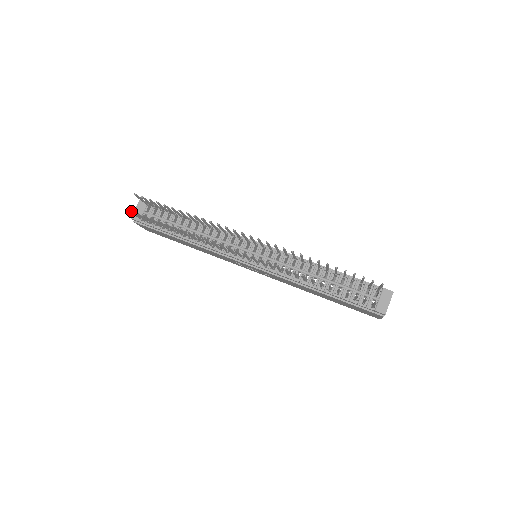
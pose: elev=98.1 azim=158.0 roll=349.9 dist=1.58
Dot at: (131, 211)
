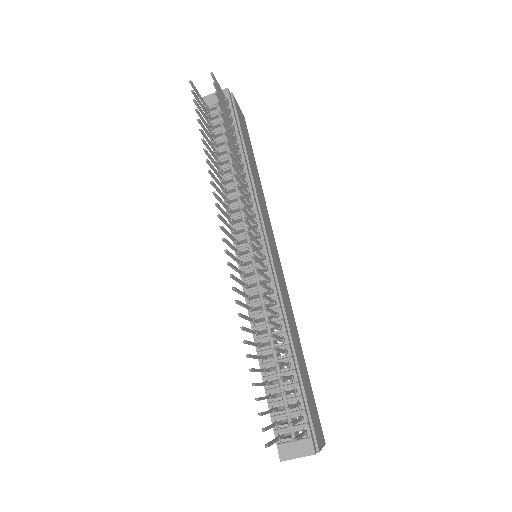
Dot at: (194, 87)
